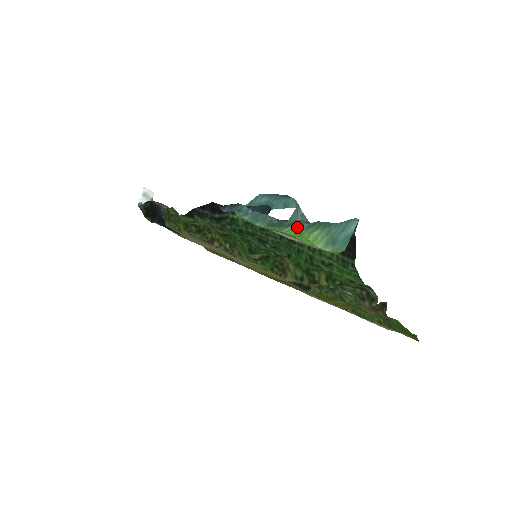
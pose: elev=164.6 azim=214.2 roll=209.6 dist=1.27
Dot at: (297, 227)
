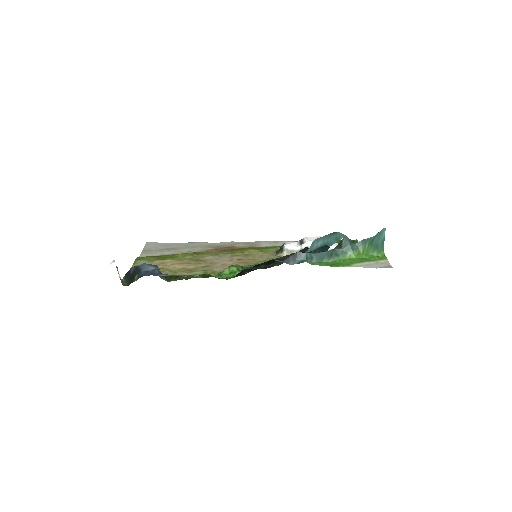
Dot at: (354, 250)
